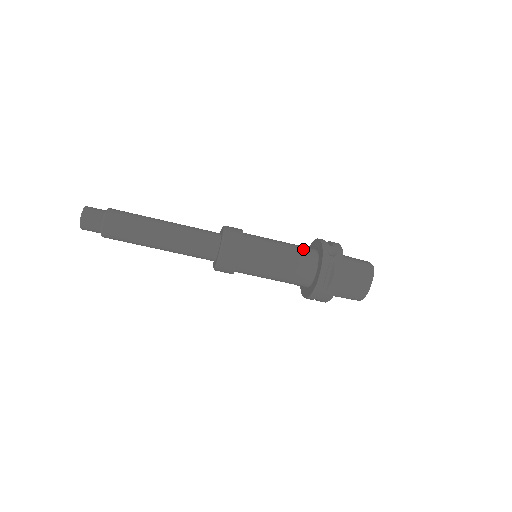
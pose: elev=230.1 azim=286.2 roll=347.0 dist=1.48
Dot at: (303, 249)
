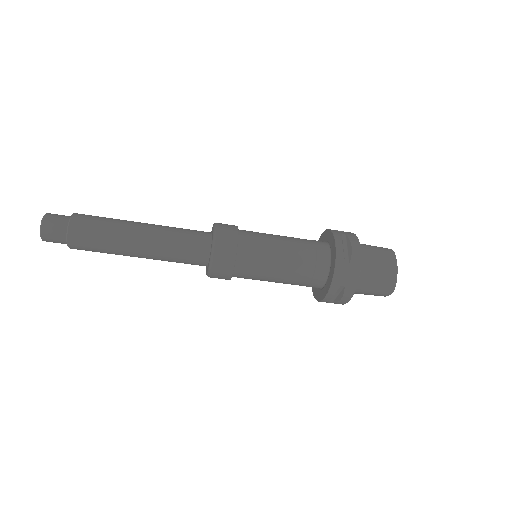
Dot at: occluded
